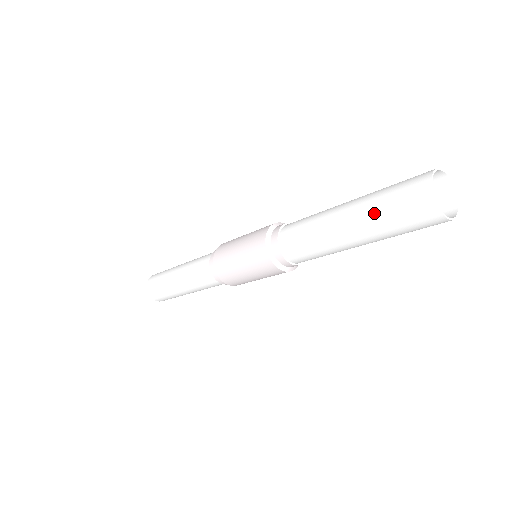
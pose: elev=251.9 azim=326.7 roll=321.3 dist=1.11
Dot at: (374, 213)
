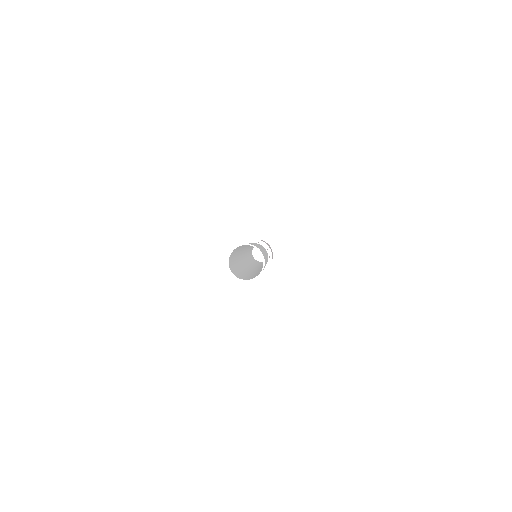
Dot at: occluded
